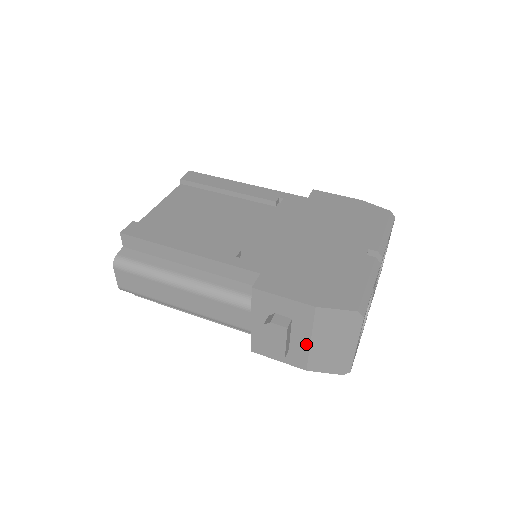
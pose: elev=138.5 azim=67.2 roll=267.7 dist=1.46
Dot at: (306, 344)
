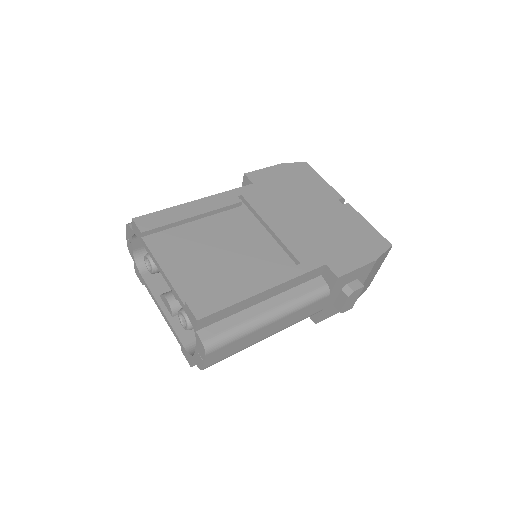
Dot at: occluded
